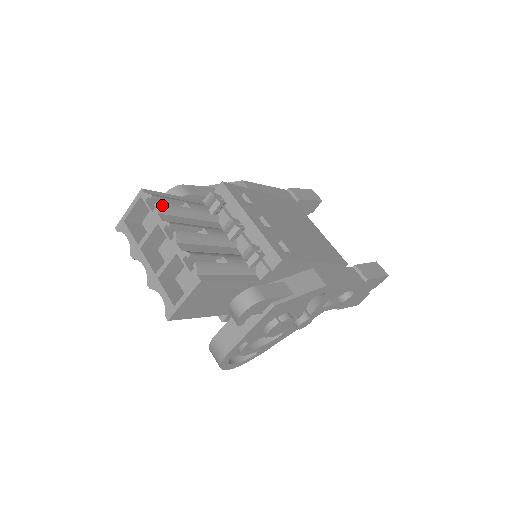
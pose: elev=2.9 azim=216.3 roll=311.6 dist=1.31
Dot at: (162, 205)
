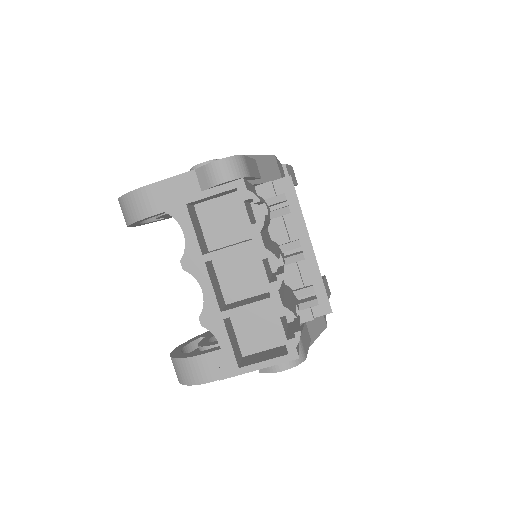
Dot at: (265, 219)
